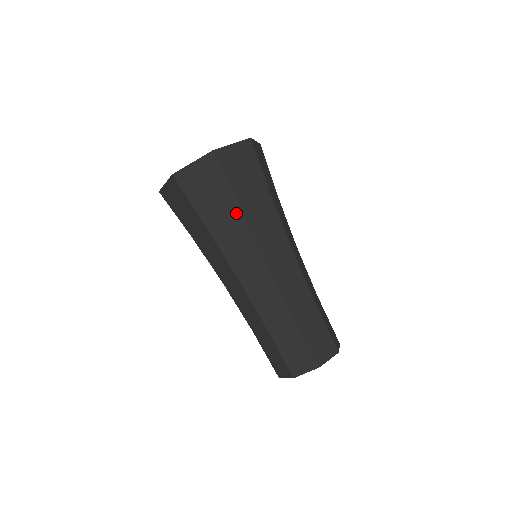
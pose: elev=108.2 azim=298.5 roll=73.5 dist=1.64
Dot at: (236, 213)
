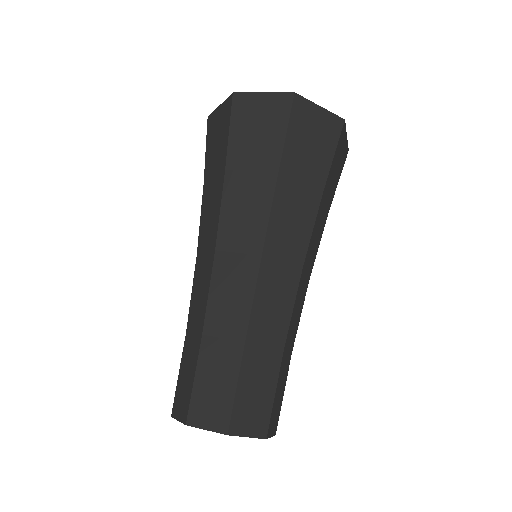
Dot at: (269, 176)
